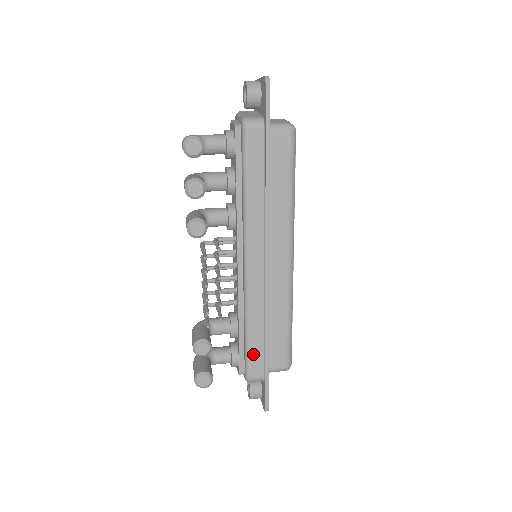
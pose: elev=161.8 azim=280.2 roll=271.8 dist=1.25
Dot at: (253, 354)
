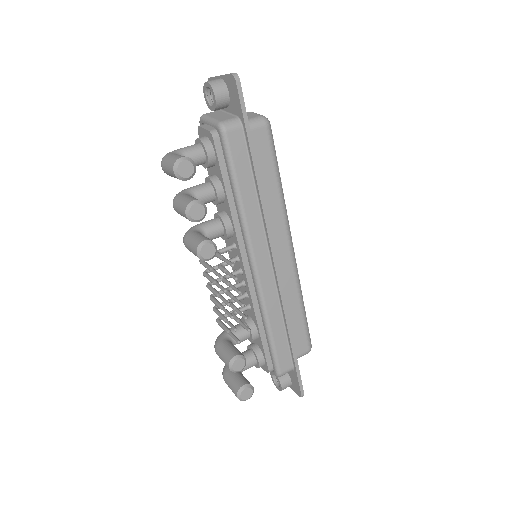
Dot at: (279, 350)
